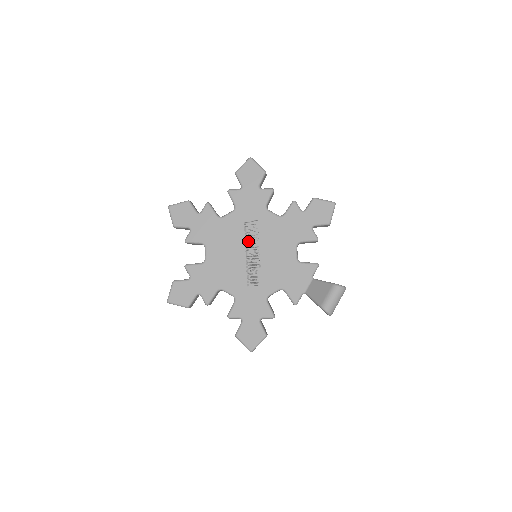
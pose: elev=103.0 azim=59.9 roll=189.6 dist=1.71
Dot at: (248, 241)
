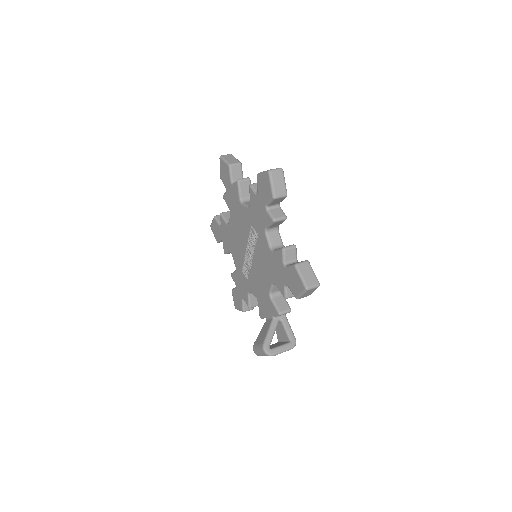
Dot at: (251, 241)
